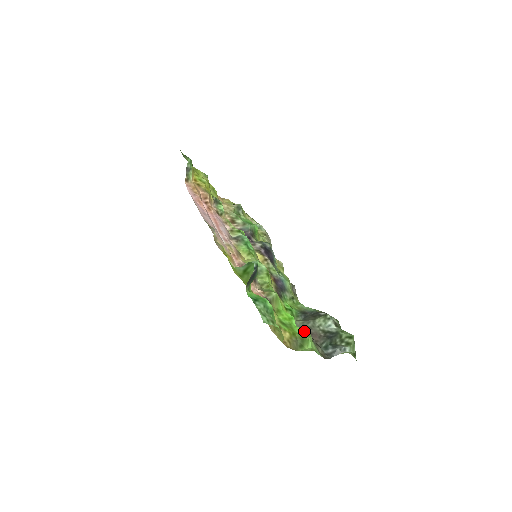
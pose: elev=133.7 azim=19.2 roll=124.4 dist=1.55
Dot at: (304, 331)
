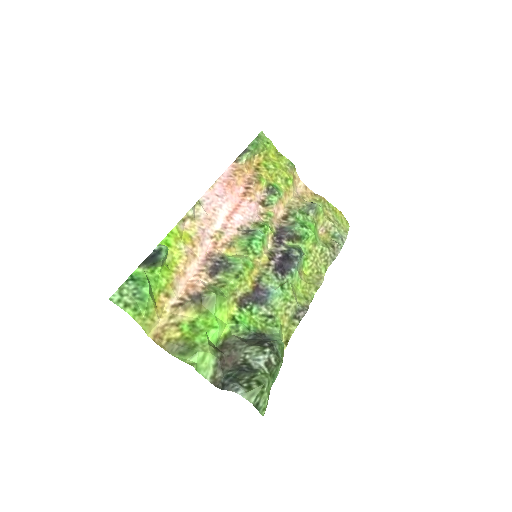
Dot at: (206, 344)
